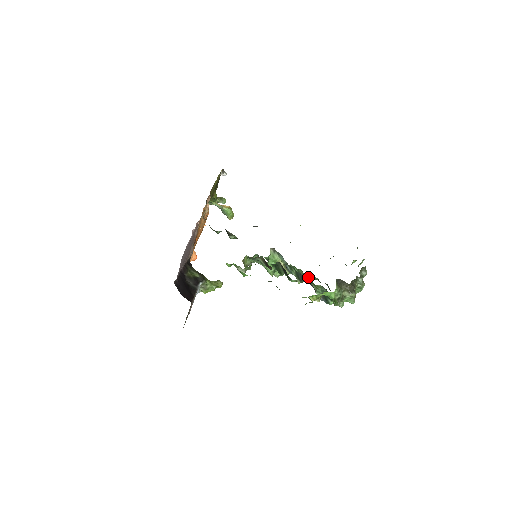
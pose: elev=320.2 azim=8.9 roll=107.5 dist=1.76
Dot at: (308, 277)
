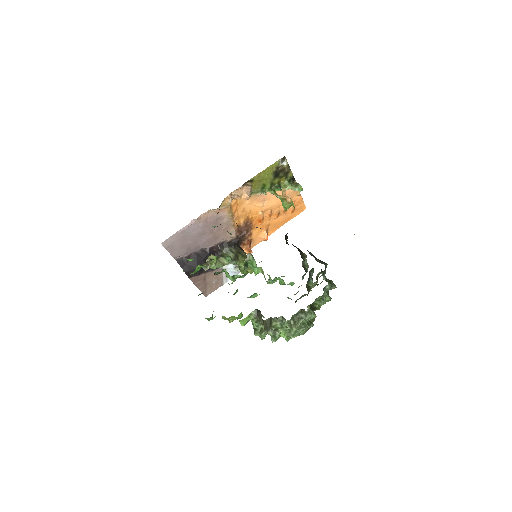
Dot at: occluded
